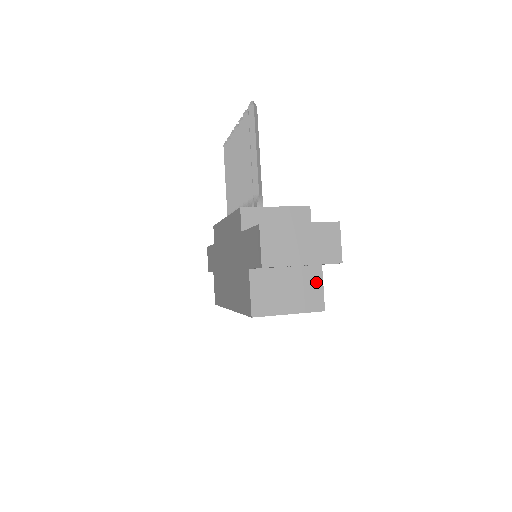
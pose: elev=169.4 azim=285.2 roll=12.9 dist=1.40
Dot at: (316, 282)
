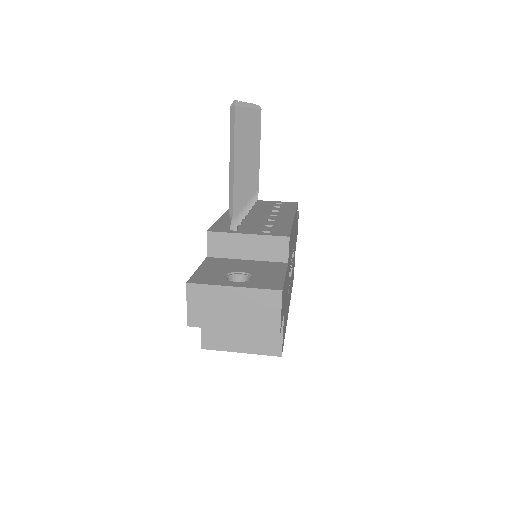
Dot at: occluded
